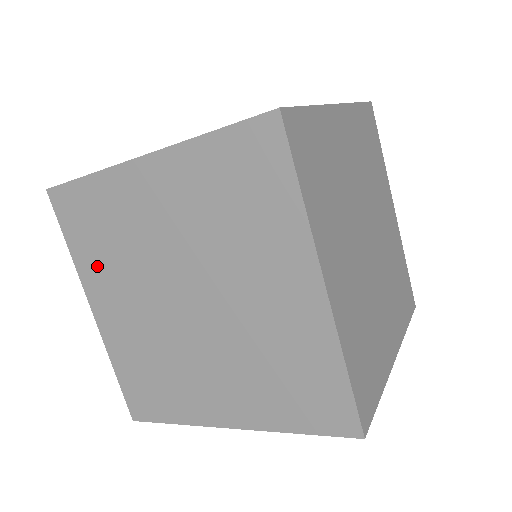
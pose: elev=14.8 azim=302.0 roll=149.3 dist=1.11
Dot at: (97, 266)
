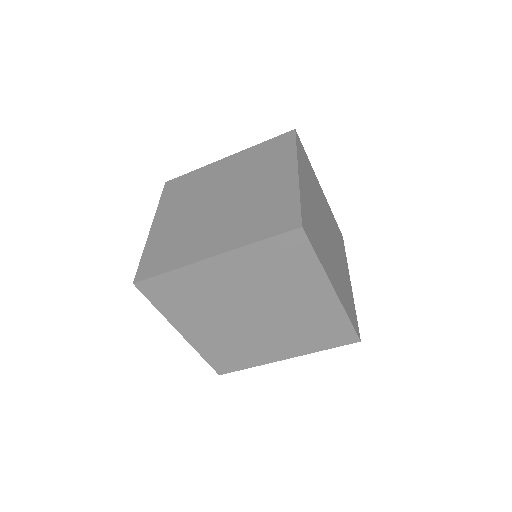
Dot at: occluded
